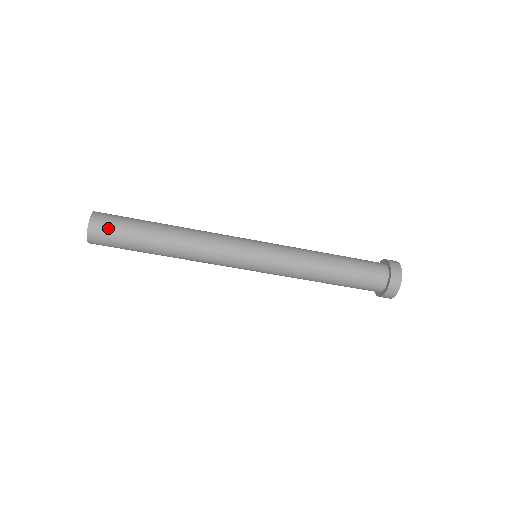
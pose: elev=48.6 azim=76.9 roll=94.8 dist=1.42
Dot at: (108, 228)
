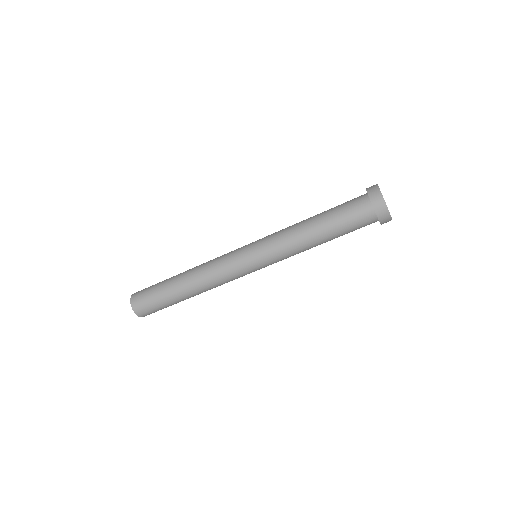
Dot at: (142, 297)
